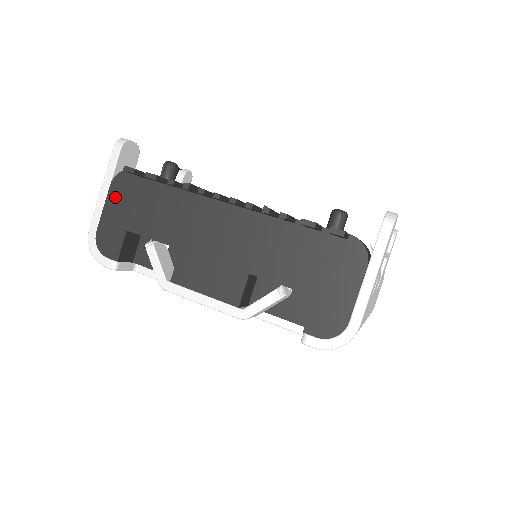
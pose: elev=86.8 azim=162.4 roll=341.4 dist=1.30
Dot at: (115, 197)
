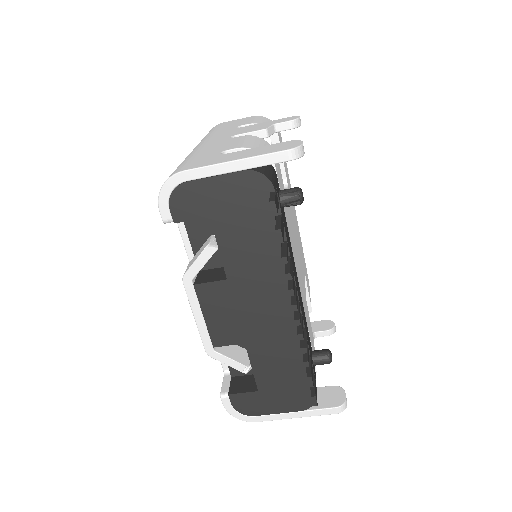
Dot at: (235, 184)
